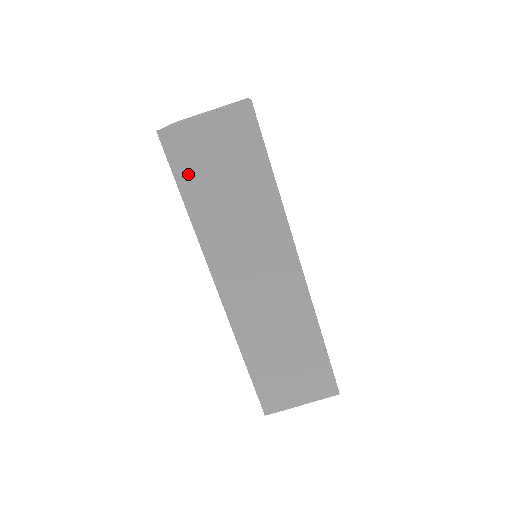
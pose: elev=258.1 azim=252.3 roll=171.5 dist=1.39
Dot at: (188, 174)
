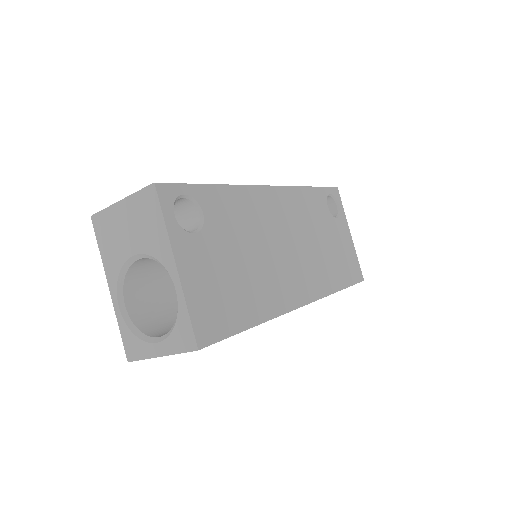
Dot at: occluded
